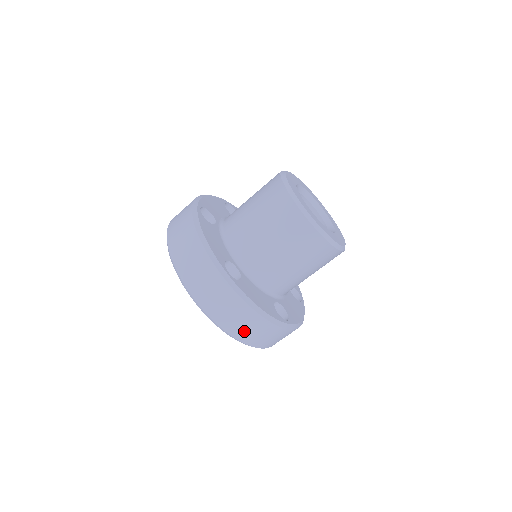
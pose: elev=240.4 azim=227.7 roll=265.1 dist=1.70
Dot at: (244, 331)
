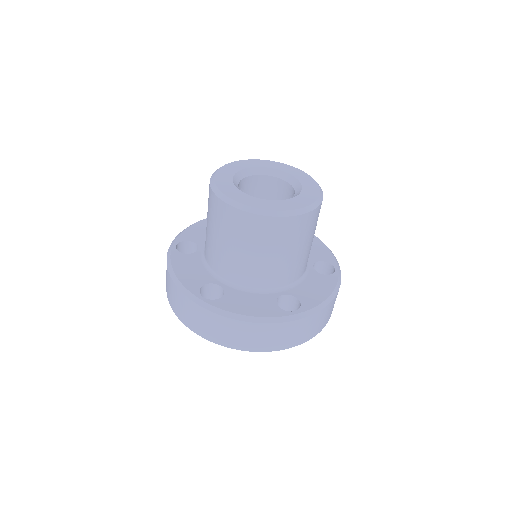
Dot at: (330, 314)
